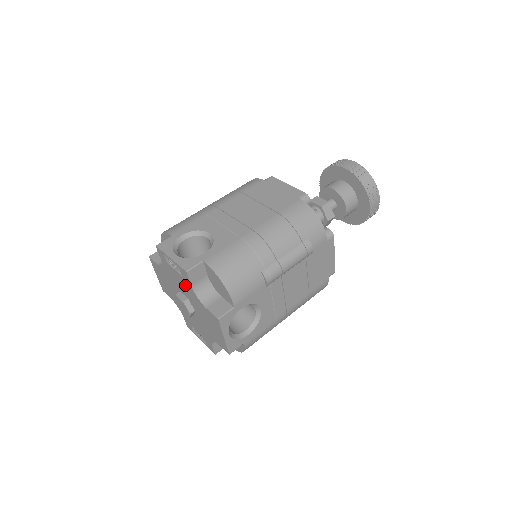
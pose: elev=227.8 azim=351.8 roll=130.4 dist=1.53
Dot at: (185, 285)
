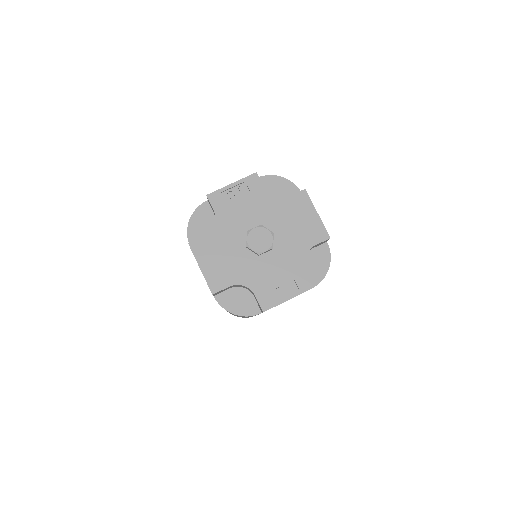
Dot at: (255, 202)
